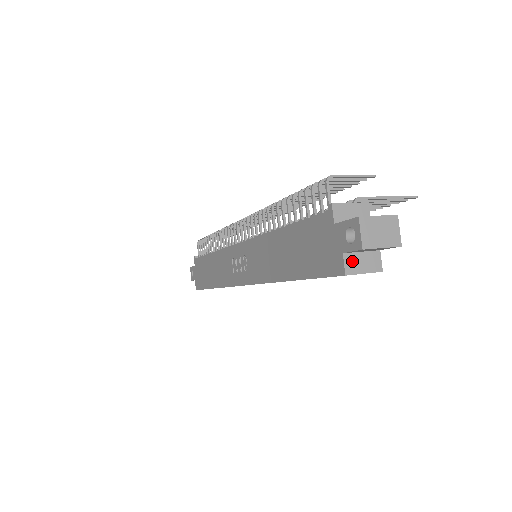
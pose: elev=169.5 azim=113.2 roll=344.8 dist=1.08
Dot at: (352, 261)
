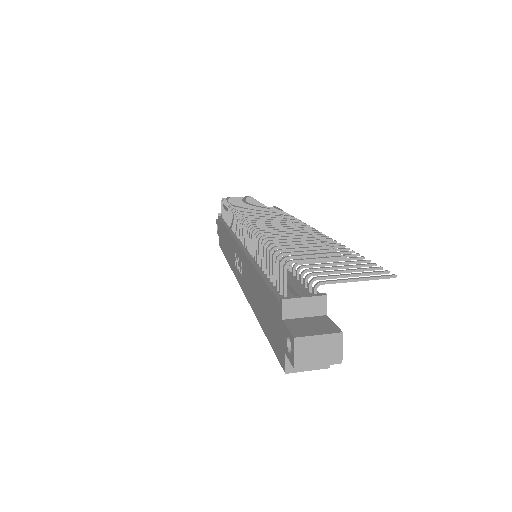
Dot at: occluded
